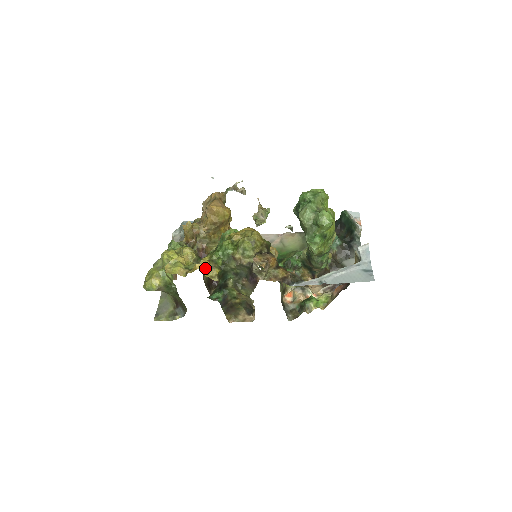
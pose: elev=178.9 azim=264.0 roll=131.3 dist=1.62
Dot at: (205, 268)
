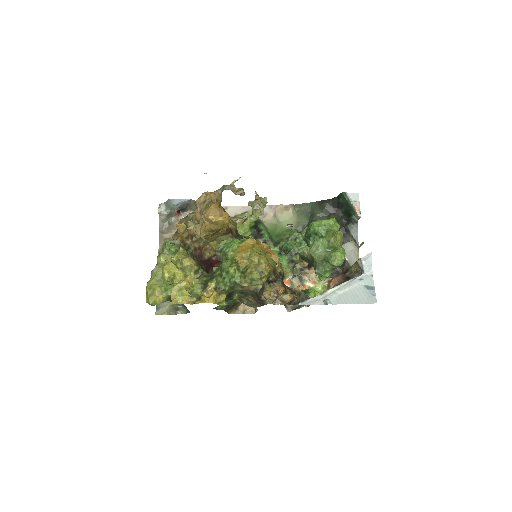
Dot at: (214, 301)
